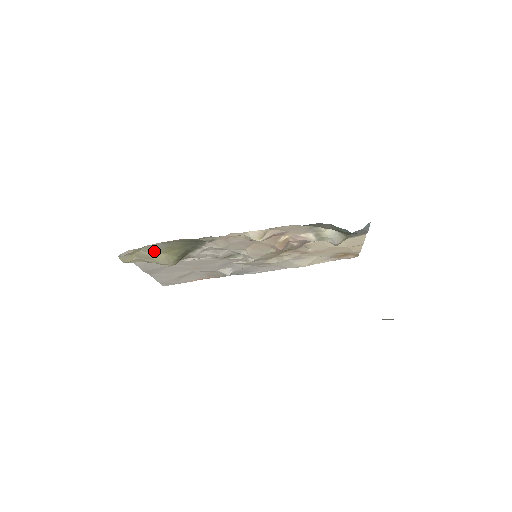
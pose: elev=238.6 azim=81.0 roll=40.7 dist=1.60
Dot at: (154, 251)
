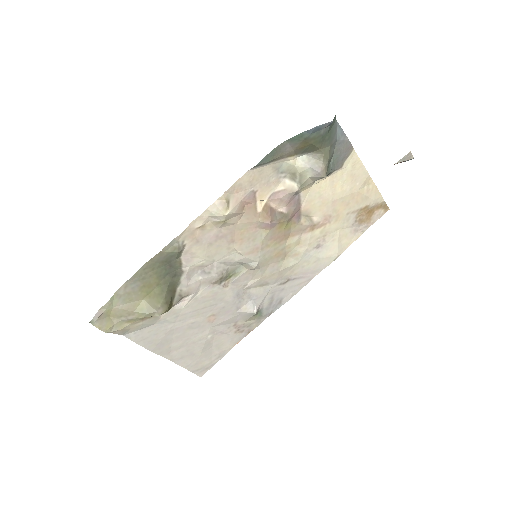
Dot at: (130, 300)
